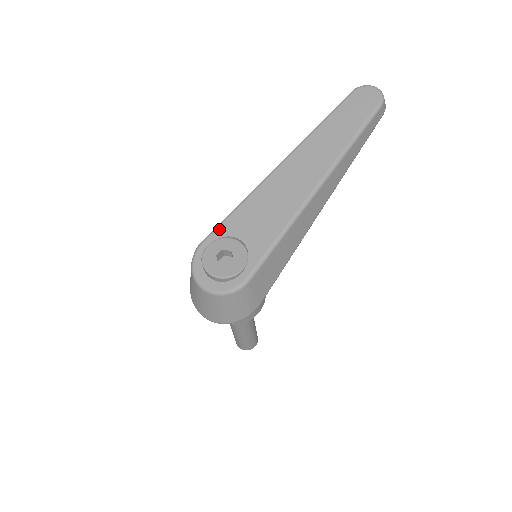
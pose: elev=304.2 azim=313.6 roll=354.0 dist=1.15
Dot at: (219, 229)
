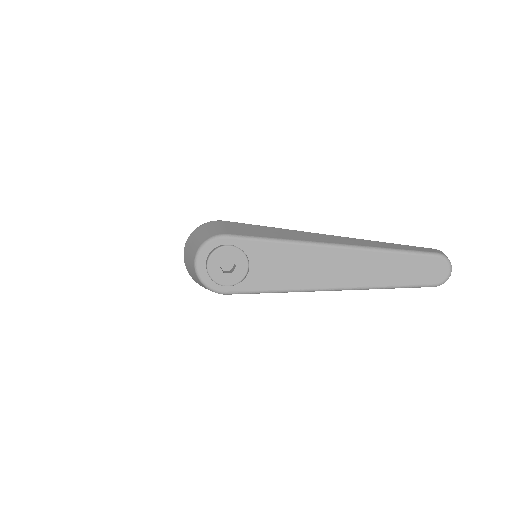
Dot at: (245, 241)
